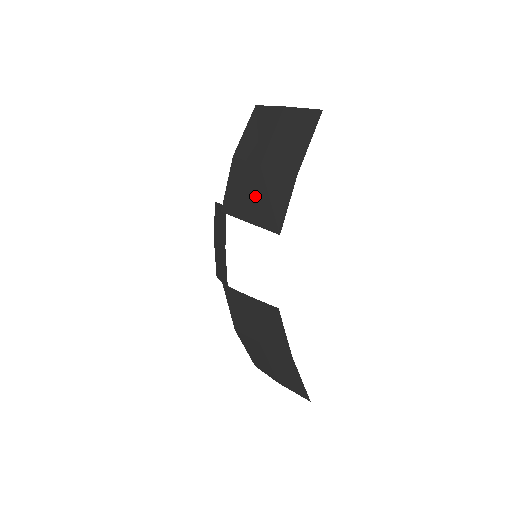
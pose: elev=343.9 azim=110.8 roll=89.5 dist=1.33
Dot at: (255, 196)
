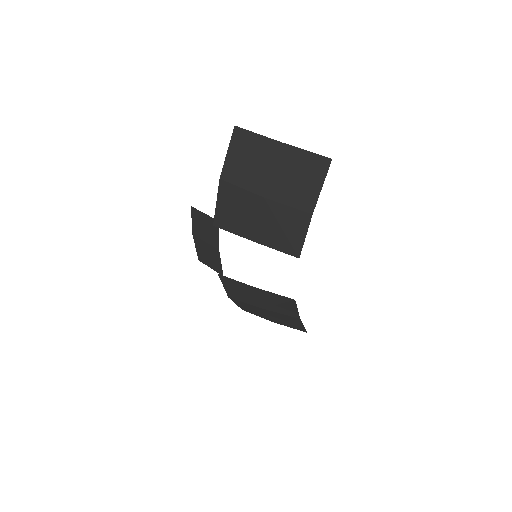
Dot at: (262, 223)
